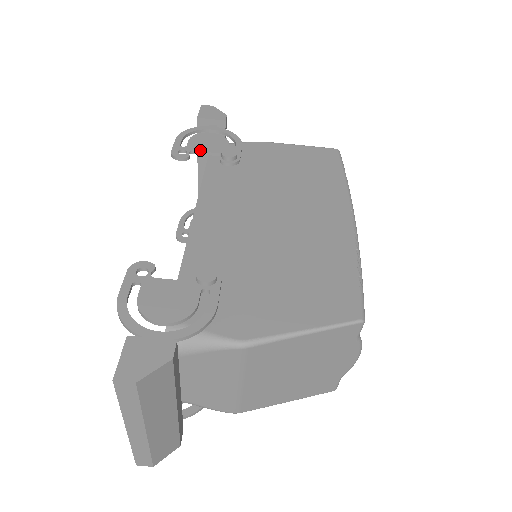
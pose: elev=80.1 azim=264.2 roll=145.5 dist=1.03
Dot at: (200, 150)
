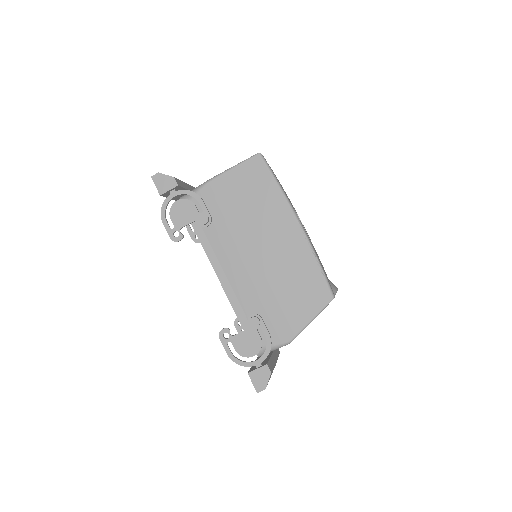
Dot at: (184, 225)
